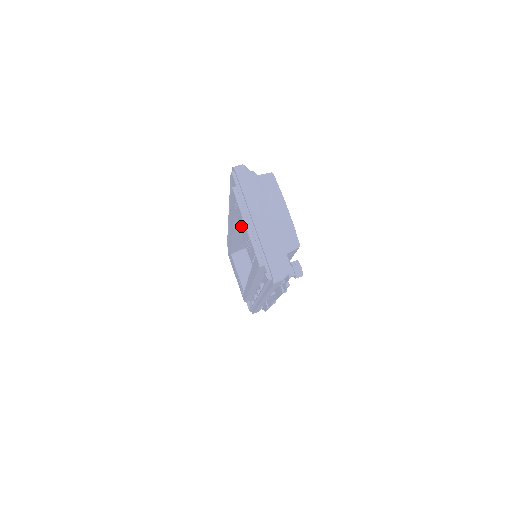
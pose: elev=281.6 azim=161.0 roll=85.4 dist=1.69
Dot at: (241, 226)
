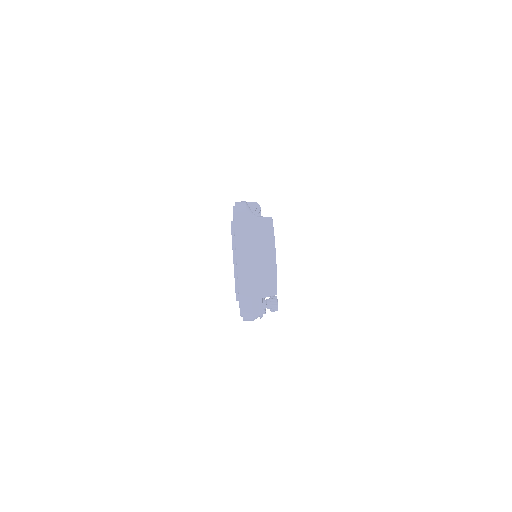
Dot at: occluded
